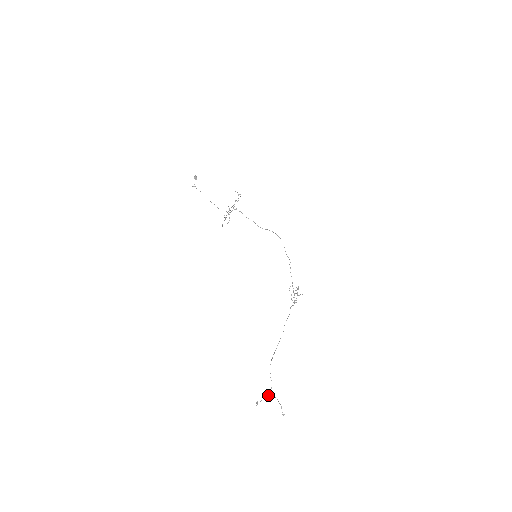
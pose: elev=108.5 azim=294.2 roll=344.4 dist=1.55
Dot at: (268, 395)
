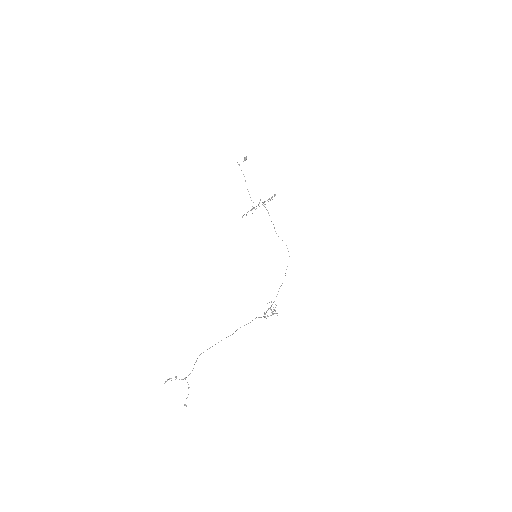
Dot at: (182, 379)
